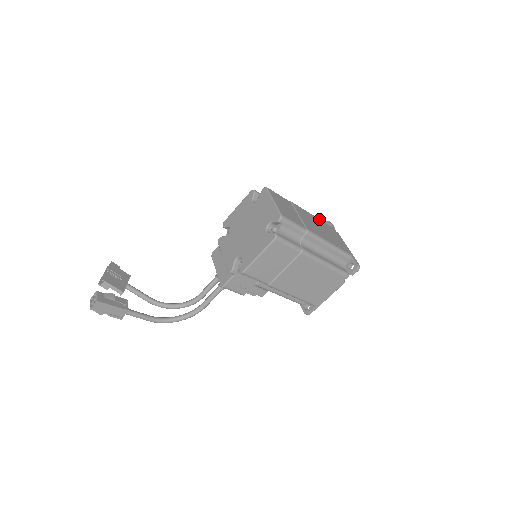
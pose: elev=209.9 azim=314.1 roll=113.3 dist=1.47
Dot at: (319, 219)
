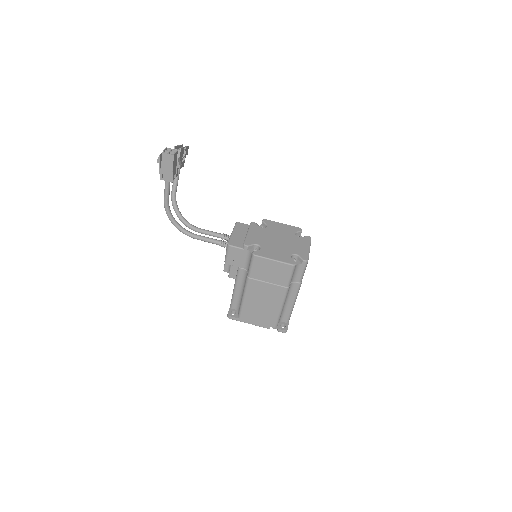
Dot at: occluded
